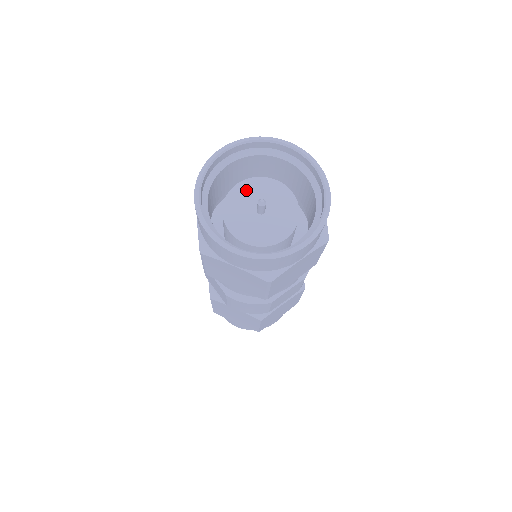
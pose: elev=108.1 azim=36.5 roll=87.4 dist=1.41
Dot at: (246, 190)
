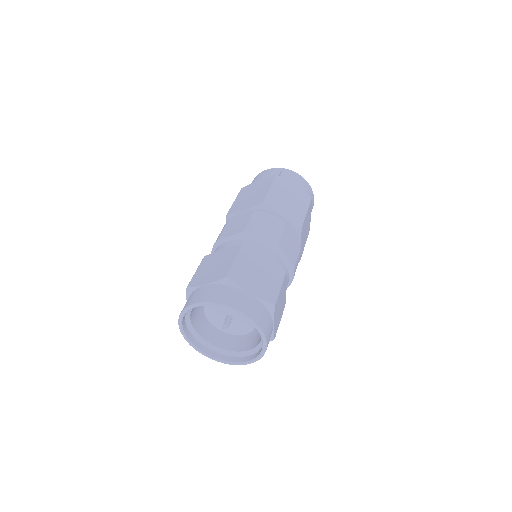
Dot at: occluded
